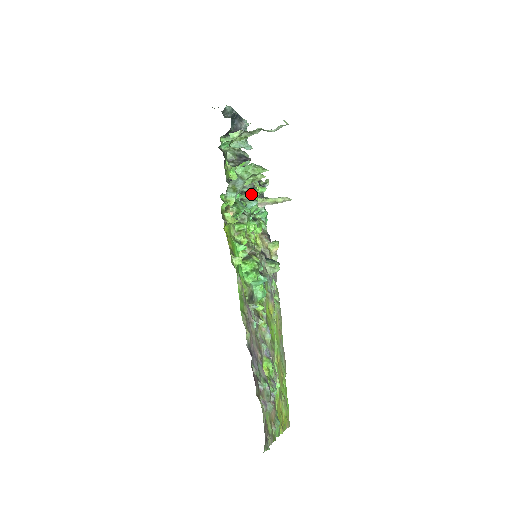
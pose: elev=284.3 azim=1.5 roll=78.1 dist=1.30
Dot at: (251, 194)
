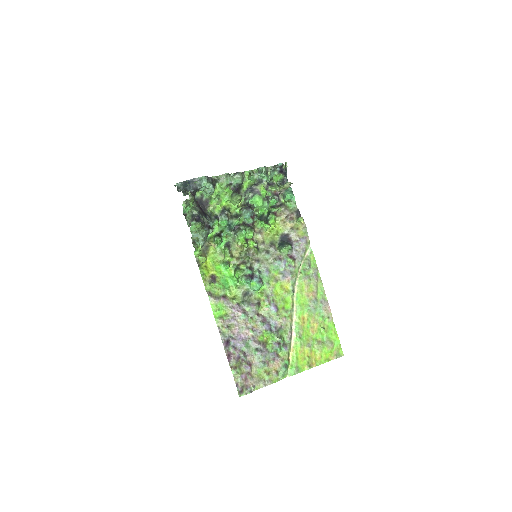
Dot at: (251, 203)
